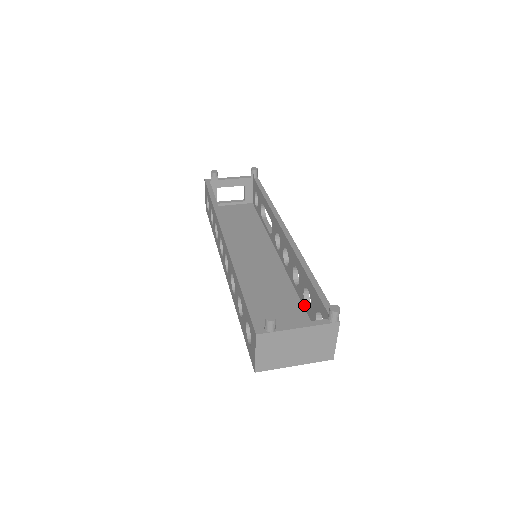
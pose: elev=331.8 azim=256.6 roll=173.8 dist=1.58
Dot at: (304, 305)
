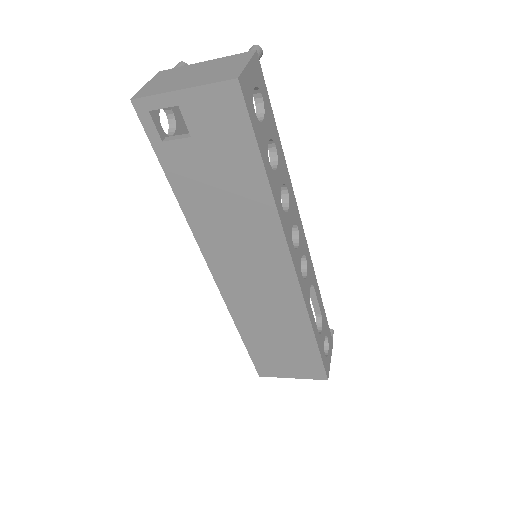
Dot at: occluded
